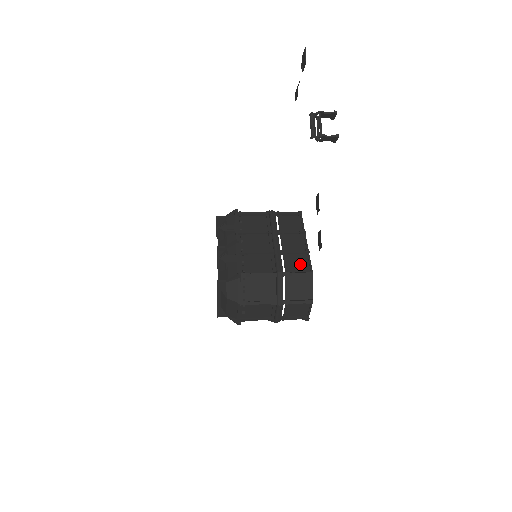
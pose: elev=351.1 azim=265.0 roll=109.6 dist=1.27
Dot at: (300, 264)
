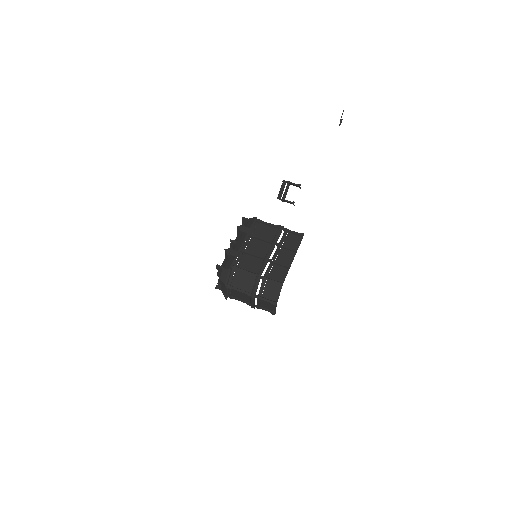
Dot at: (278, 274)
